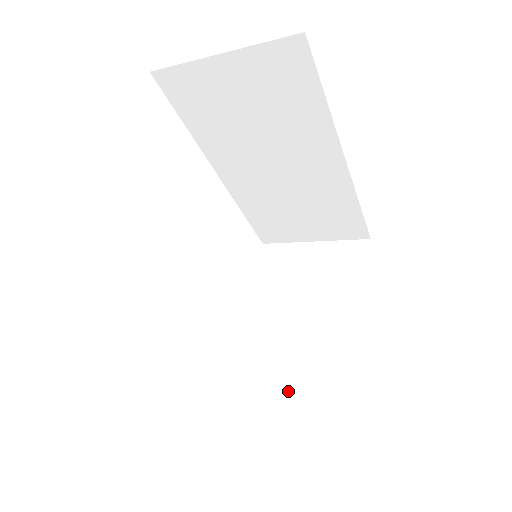
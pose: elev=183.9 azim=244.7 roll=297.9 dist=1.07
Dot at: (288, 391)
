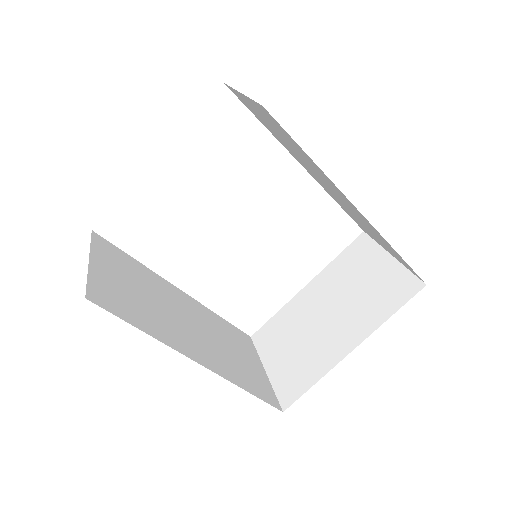
Dot at: (279, 359)
